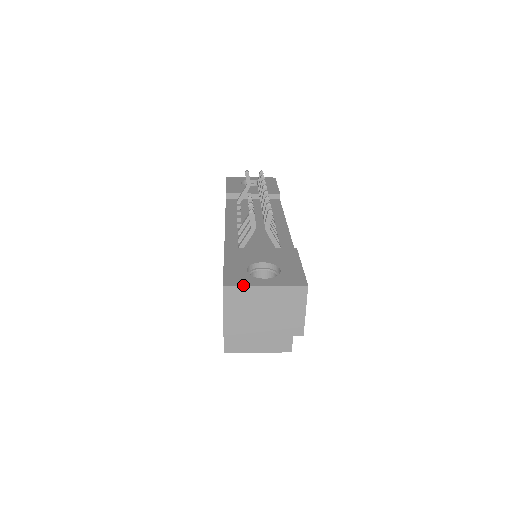
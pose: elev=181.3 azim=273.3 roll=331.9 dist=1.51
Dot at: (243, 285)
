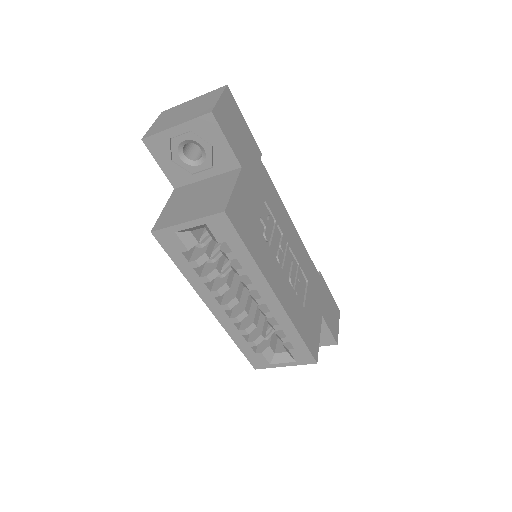
Dot at: (177, 106)
